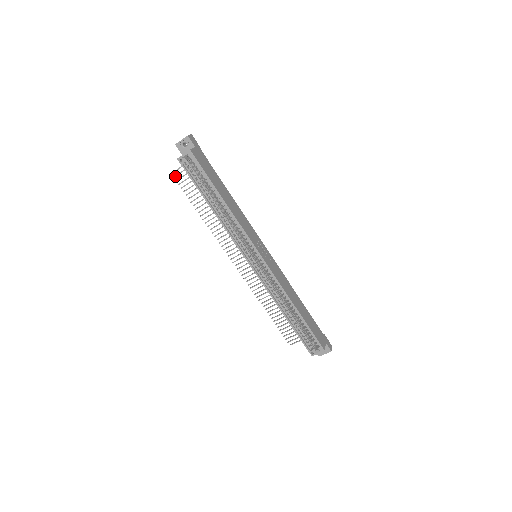
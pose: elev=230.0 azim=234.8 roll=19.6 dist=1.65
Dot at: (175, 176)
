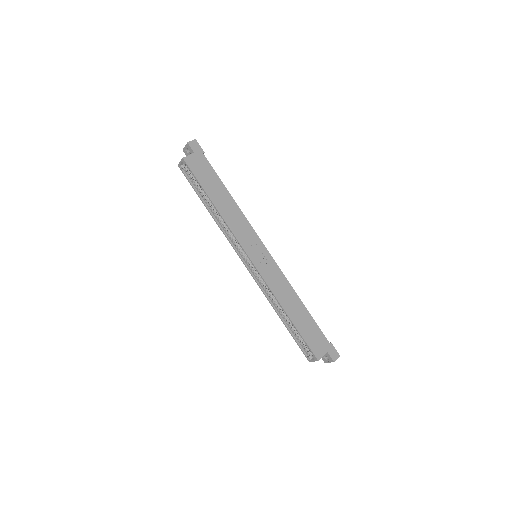
Dot at: occluded
